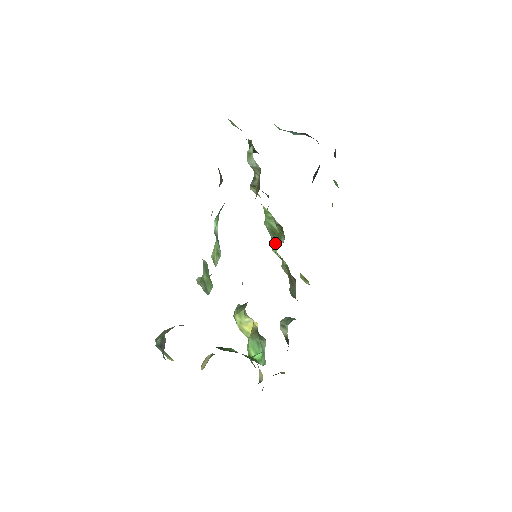
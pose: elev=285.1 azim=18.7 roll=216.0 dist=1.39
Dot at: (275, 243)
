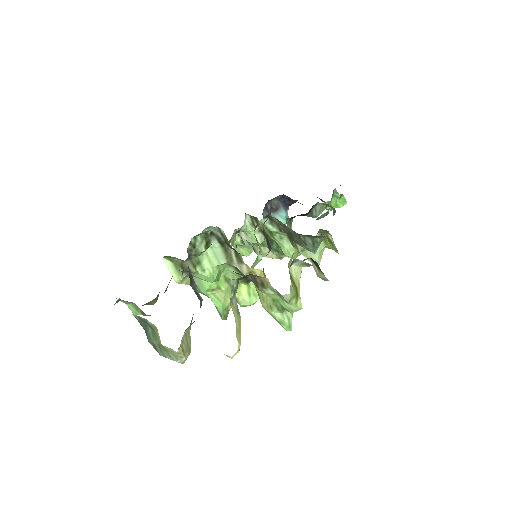
Dot at: (277, 244)
